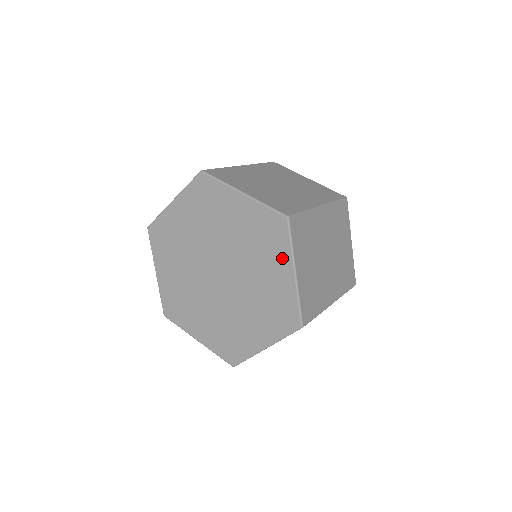
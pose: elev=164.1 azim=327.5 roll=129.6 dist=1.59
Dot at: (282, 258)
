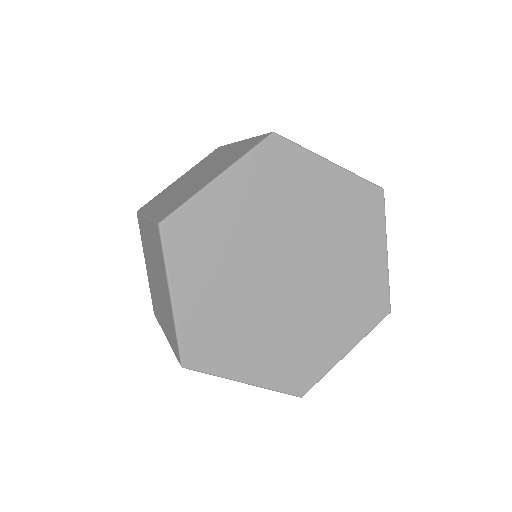
Dot at: (311, 168)
